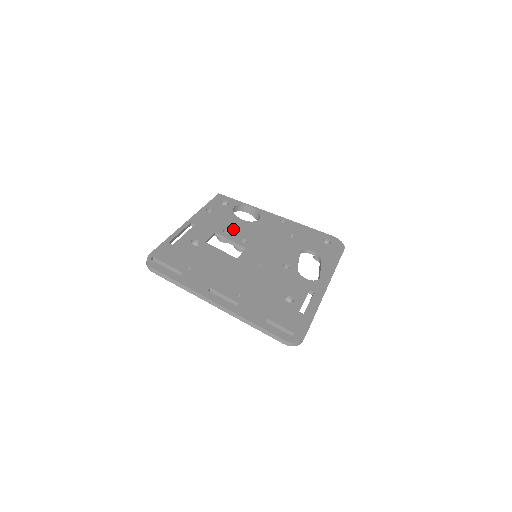
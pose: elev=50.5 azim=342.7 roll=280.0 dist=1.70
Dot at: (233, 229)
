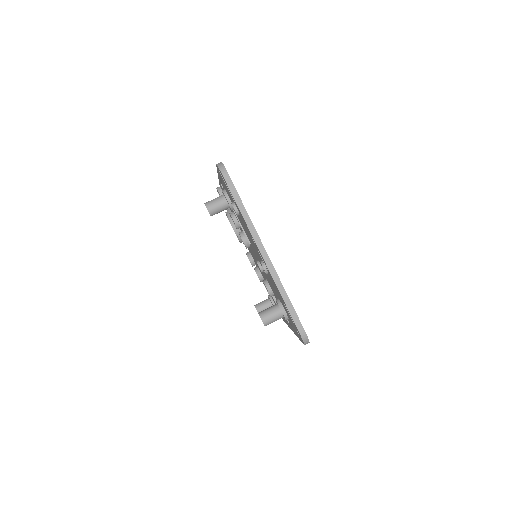
Dot at: occluded
